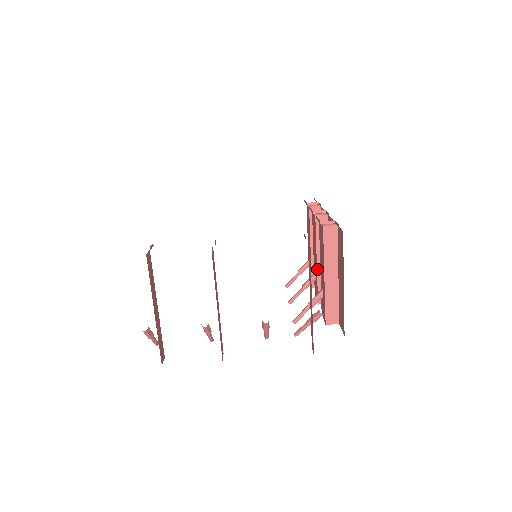
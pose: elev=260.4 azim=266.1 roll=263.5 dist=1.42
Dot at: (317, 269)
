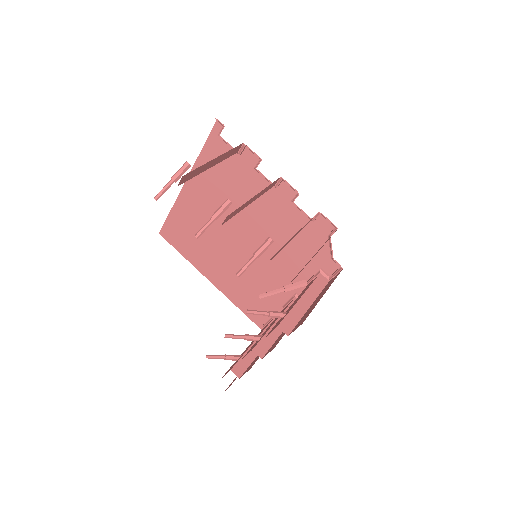
Dot at: (271, 327)
